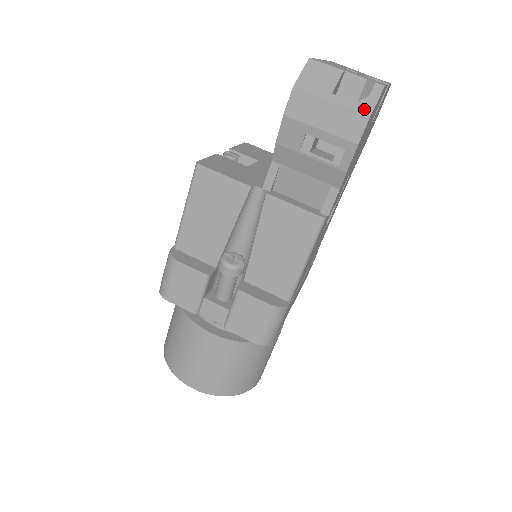
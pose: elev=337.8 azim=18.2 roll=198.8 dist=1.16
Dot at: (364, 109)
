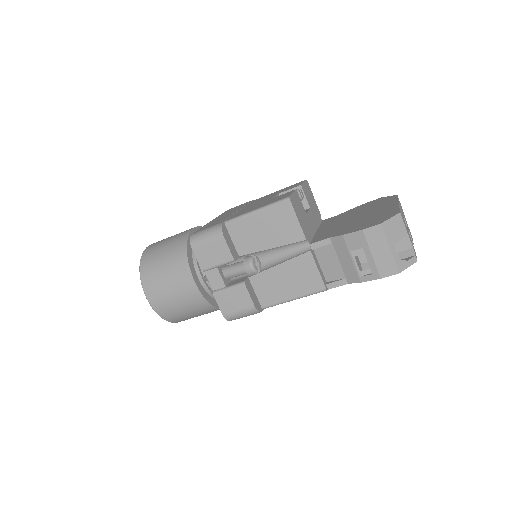
Dot at: (400, 266)
